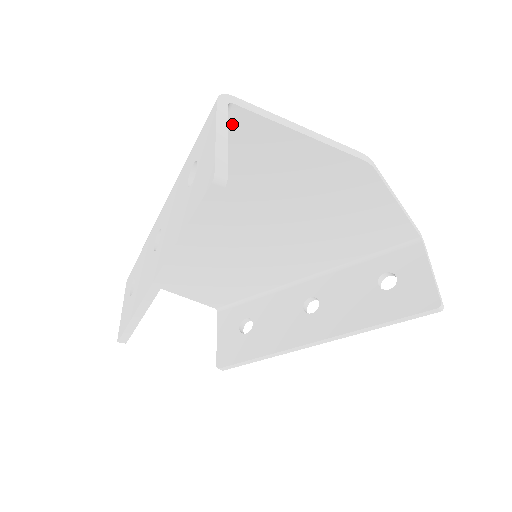
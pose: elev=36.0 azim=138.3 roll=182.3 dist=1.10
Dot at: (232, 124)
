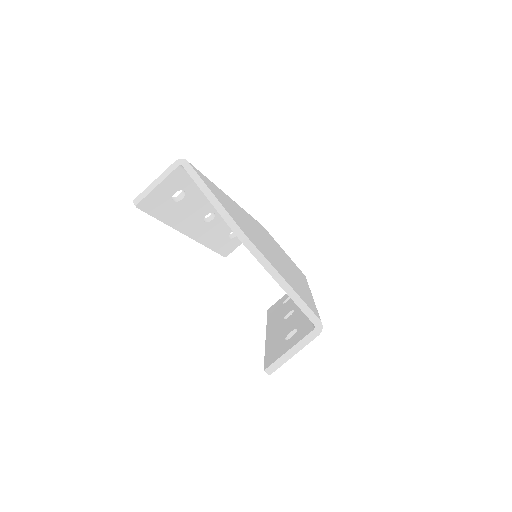
Dot at: occluded
